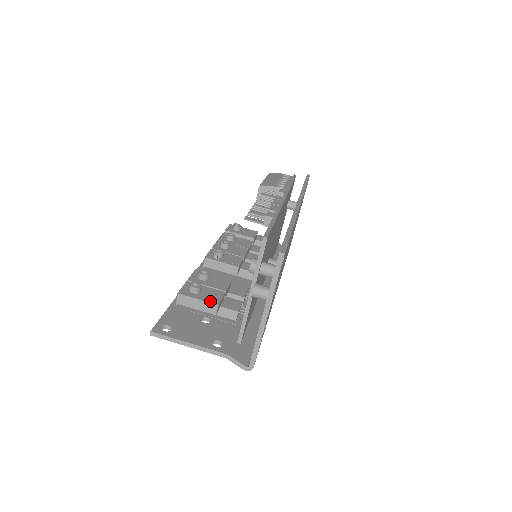
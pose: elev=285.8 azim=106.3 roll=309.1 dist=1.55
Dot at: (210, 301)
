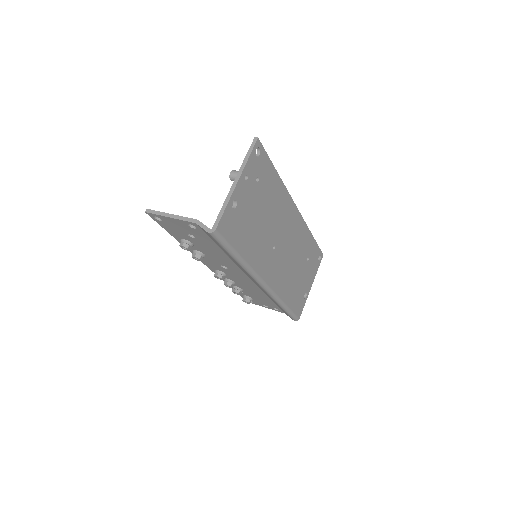
Dot at: occluded
